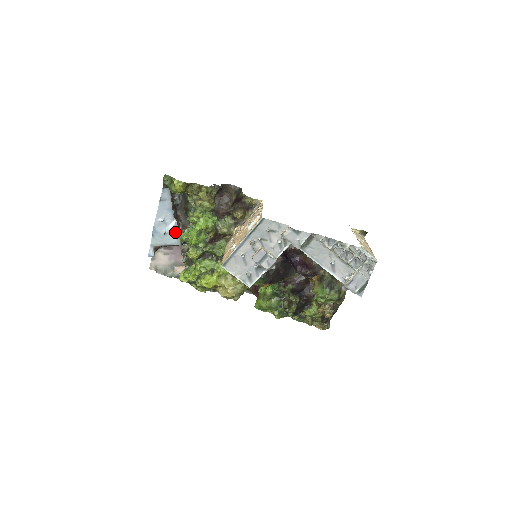
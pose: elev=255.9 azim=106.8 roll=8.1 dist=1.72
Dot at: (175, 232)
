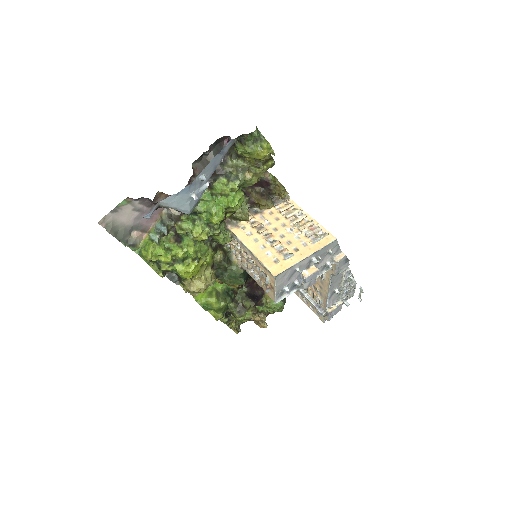
Dot at: (199, 197)
